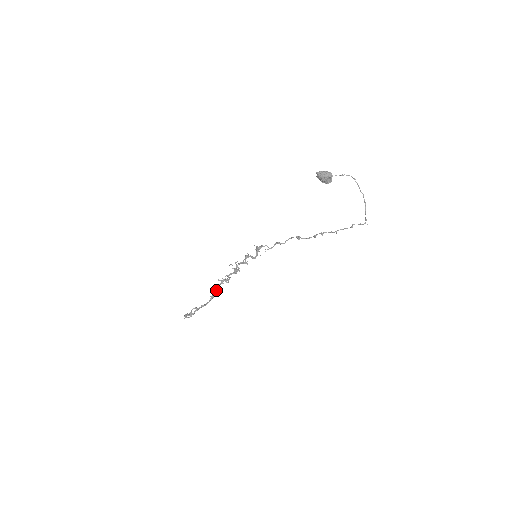
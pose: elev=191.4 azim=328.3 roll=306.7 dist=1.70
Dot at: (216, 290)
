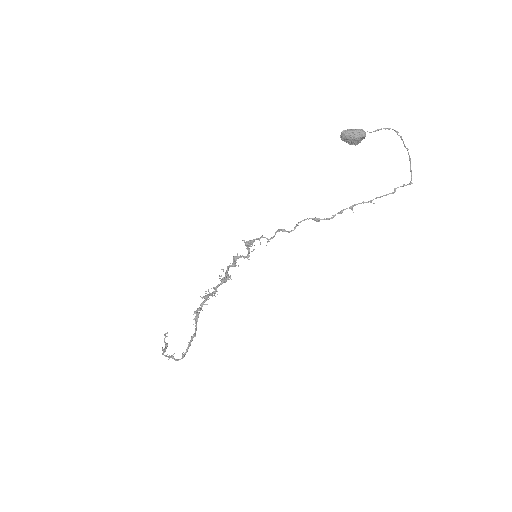
Dot at: occluded
